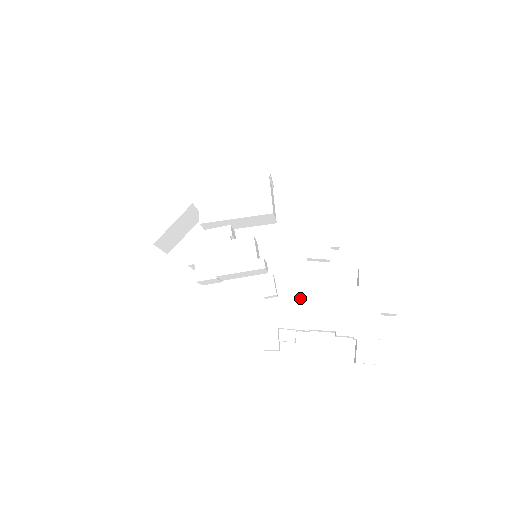
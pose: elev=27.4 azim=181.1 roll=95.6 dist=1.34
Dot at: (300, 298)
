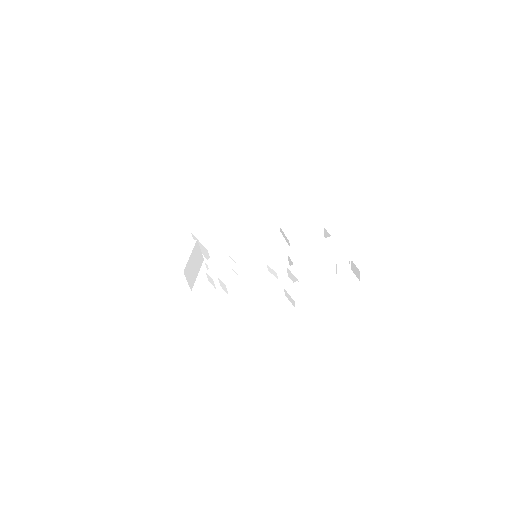
Dot at: (301, 259)
